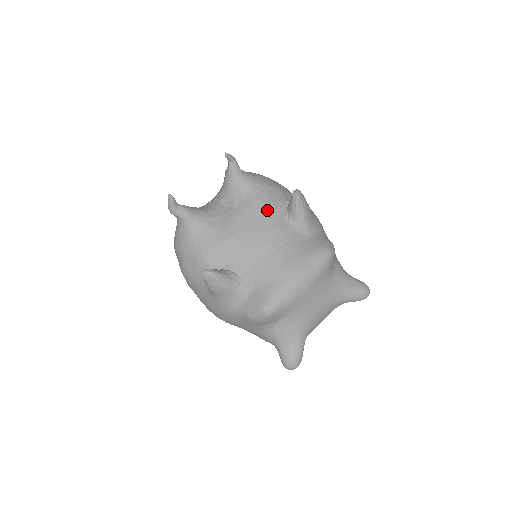
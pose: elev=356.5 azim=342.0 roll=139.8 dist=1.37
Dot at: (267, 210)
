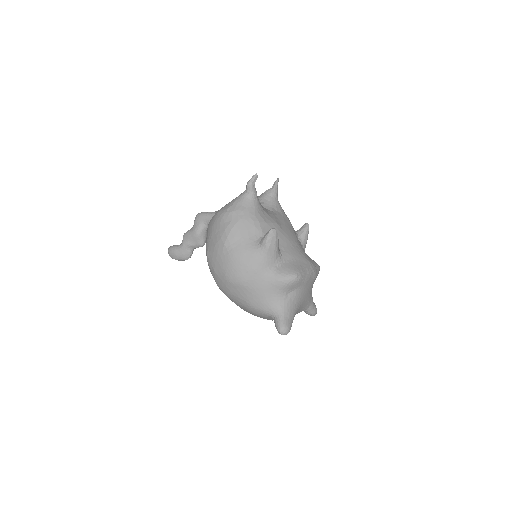
Dot at: (291, 224)
